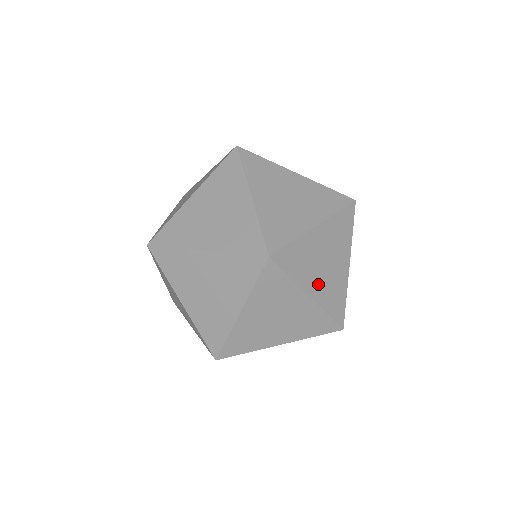
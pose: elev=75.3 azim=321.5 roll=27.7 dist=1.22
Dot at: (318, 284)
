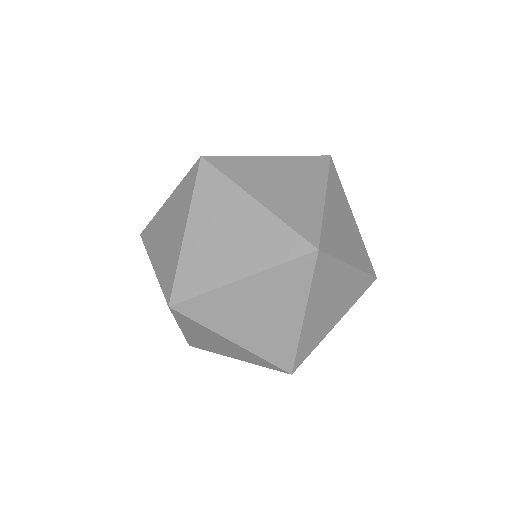
Dot at: (315, 314)
